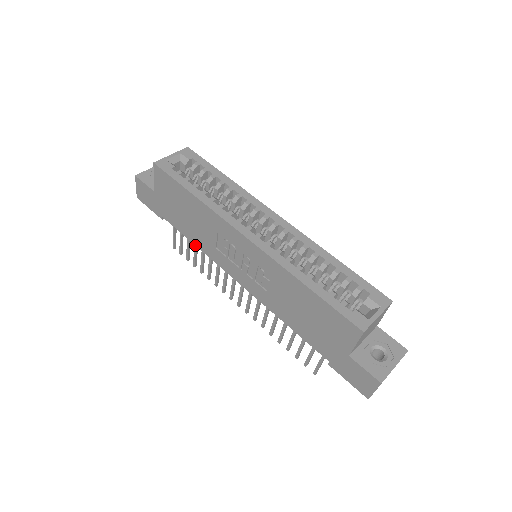
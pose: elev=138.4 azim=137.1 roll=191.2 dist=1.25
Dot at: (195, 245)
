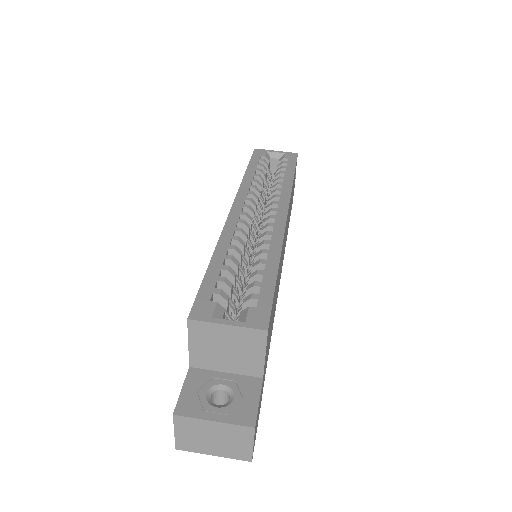
Dot at: occluded
